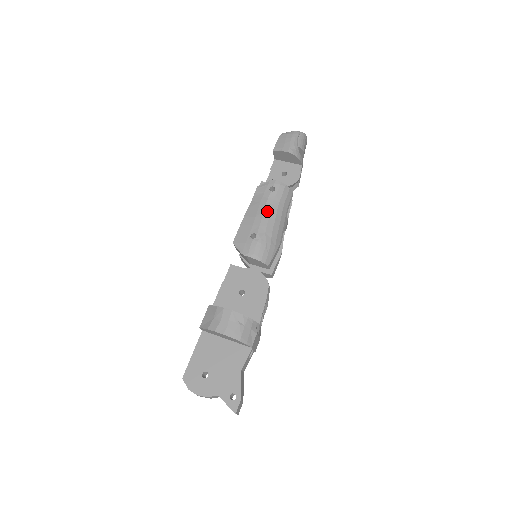
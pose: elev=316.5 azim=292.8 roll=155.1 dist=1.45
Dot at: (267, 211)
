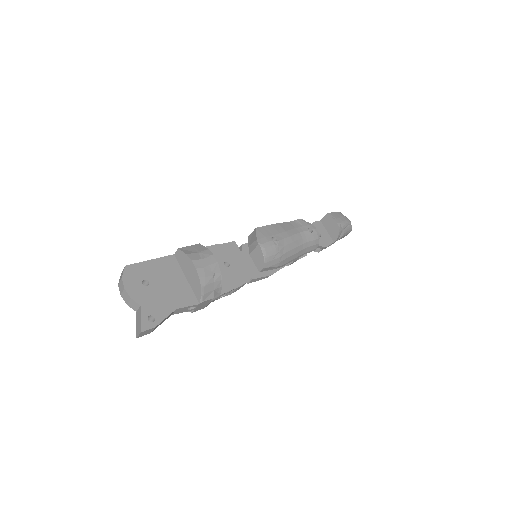
Dot at: (296, 237)
